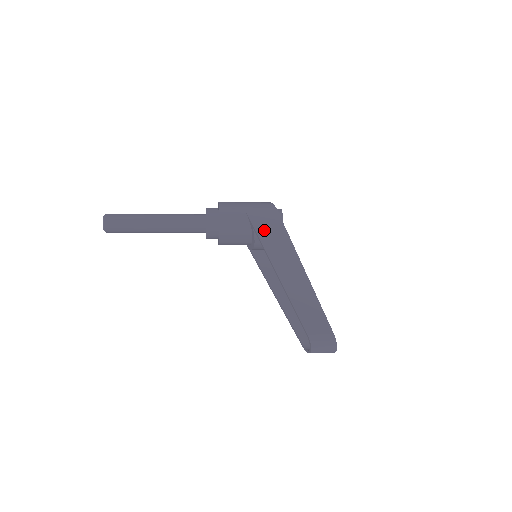
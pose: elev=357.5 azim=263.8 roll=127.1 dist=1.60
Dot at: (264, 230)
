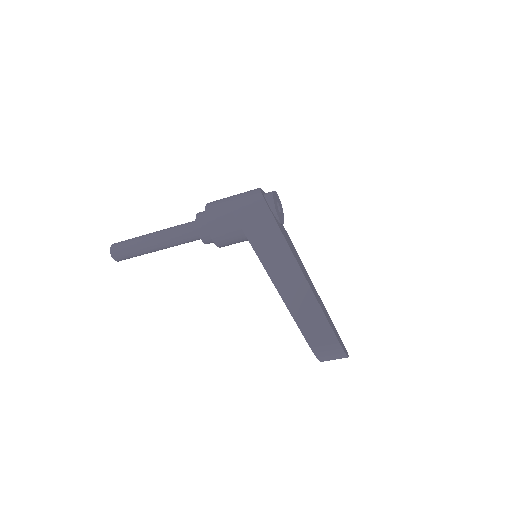
Dot at: (253, 230)
